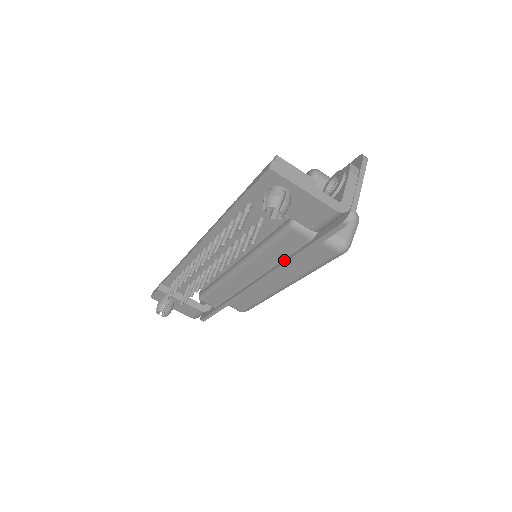
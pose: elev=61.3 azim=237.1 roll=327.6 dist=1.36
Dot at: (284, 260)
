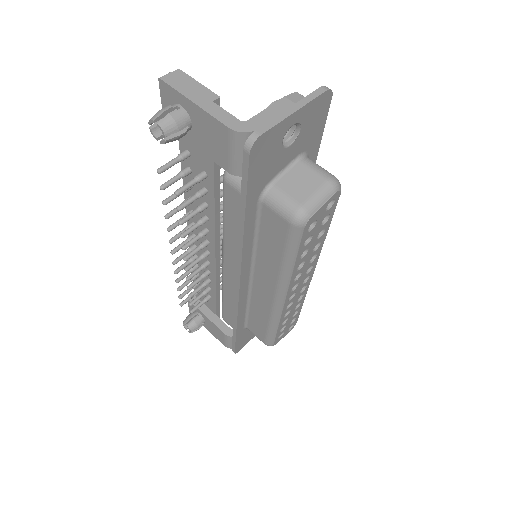
Dot at: (240, 237)
